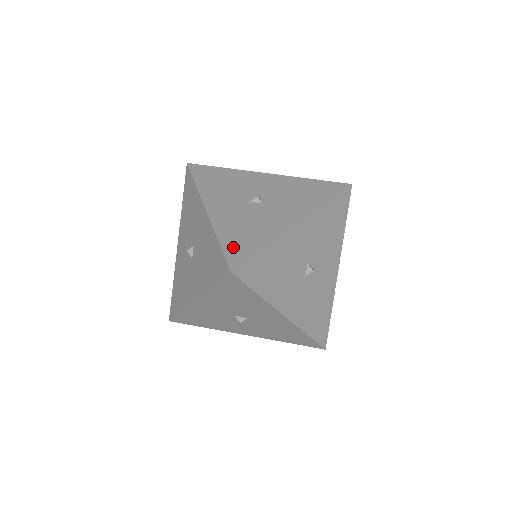
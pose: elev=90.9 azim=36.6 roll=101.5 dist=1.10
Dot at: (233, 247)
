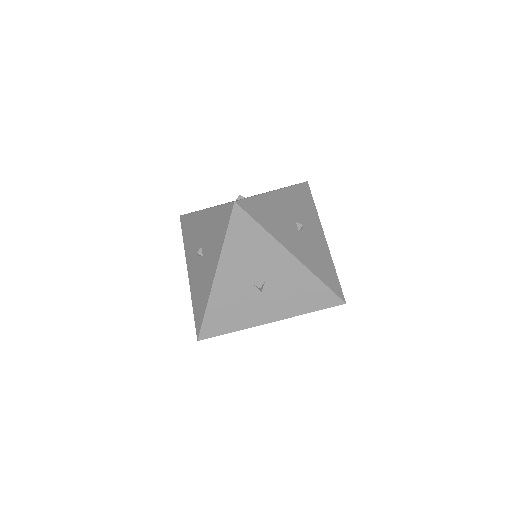
Dot at: occluded
